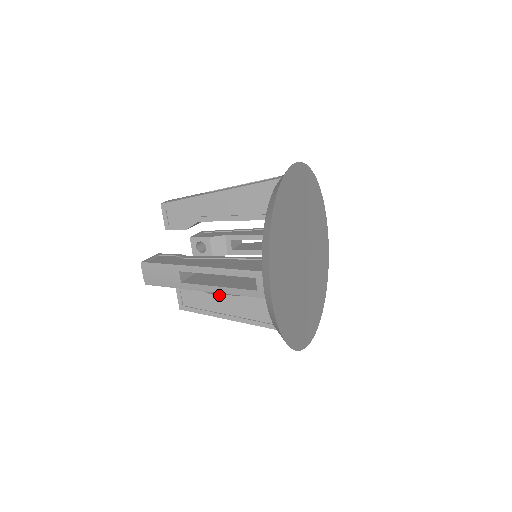
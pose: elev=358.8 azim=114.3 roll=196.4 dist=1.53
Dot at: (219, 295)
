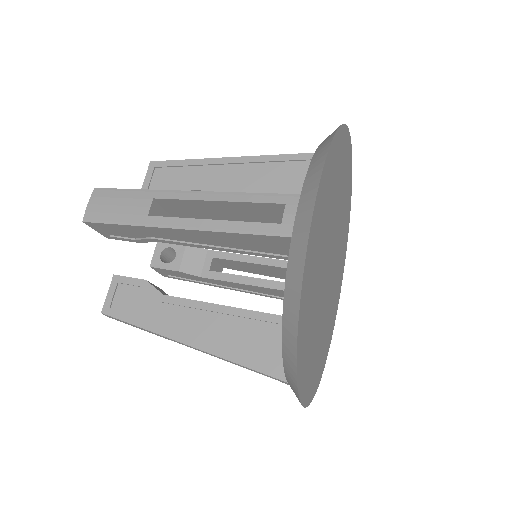
Dot at: (178, 297)
